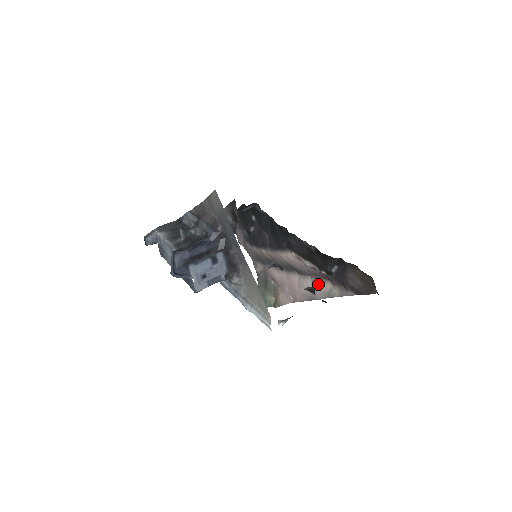
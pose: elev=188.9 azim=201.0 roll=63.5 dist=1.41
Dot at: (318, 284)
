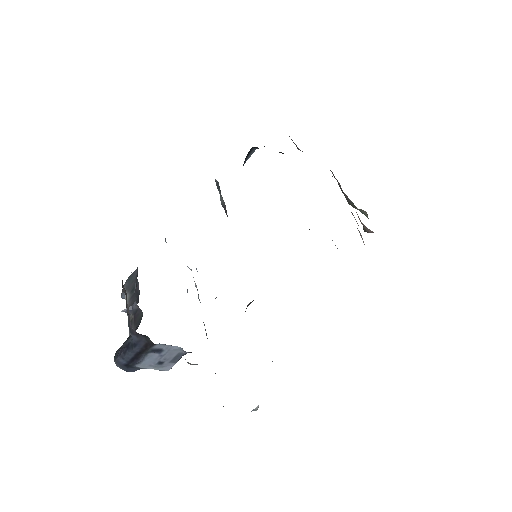
Dot at: occluded
